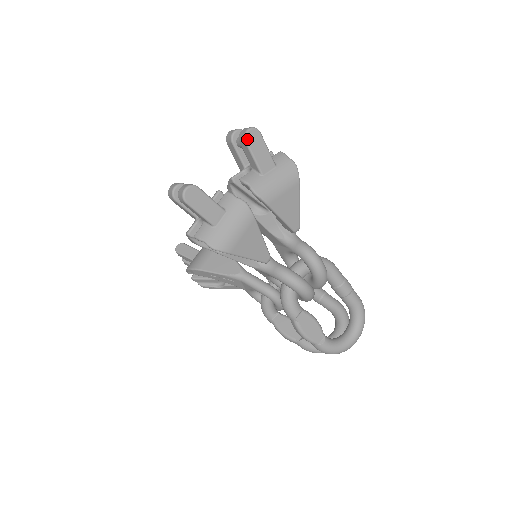
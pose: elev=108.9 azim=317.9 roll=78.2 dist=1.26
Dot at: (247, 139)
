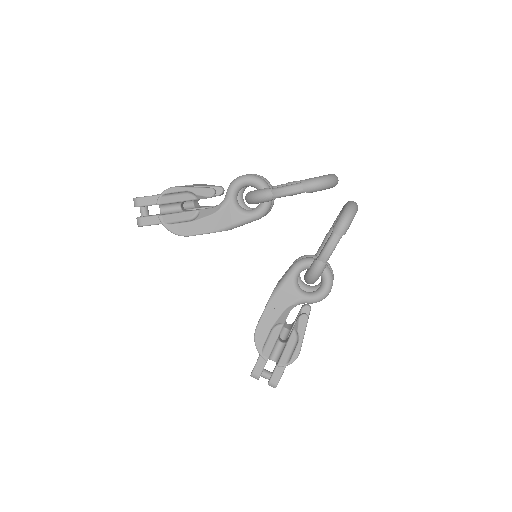
Dot at: (159, 194)
